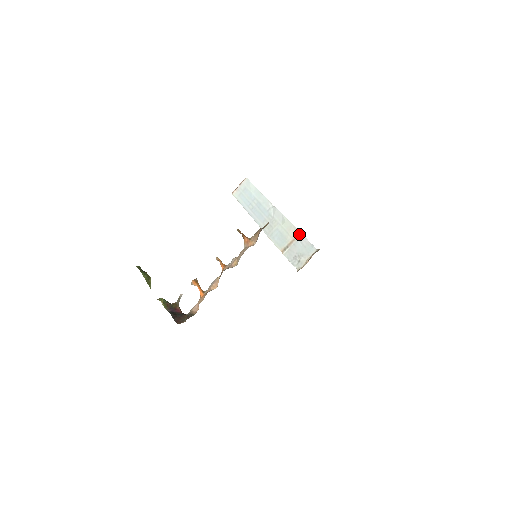
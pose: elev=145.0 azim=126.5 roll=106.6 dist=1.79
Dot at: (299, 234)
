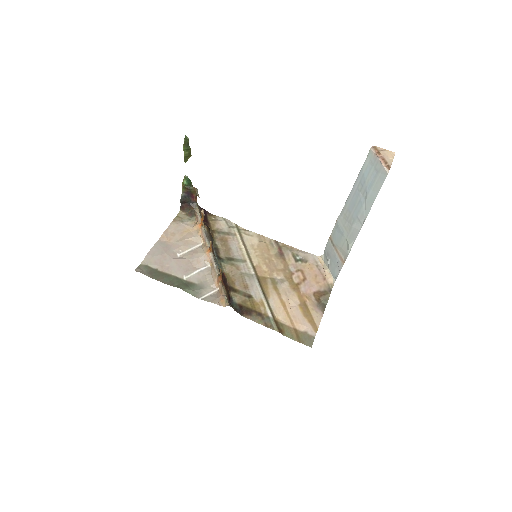
Dot at: (342, 262)
